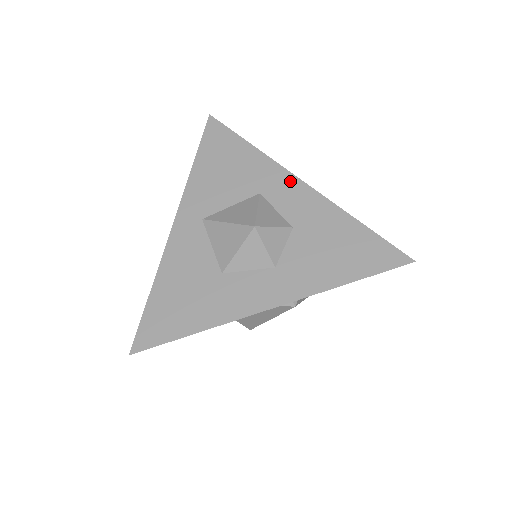
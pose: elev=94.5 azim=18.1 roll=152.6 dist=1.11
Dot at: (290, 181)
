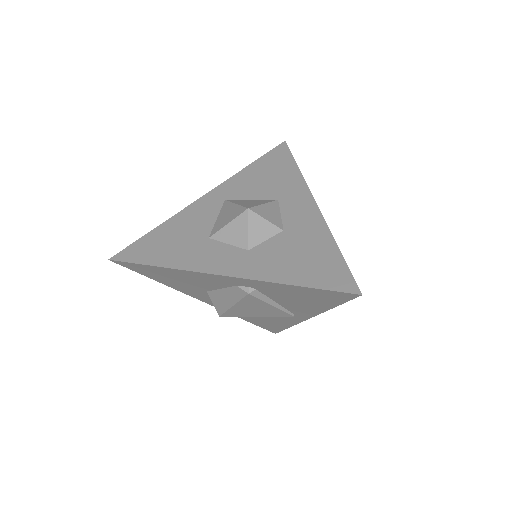
Dot at: (307, 200)
